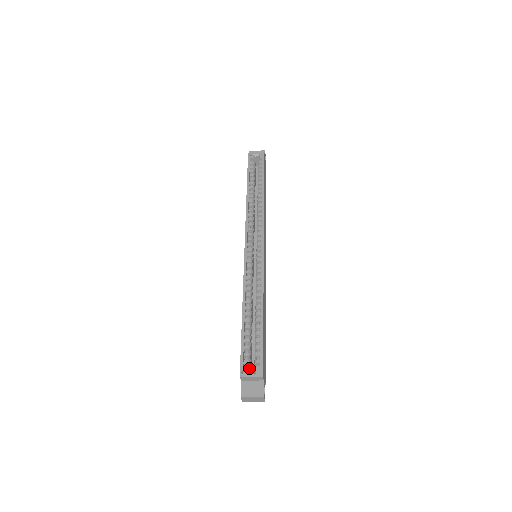
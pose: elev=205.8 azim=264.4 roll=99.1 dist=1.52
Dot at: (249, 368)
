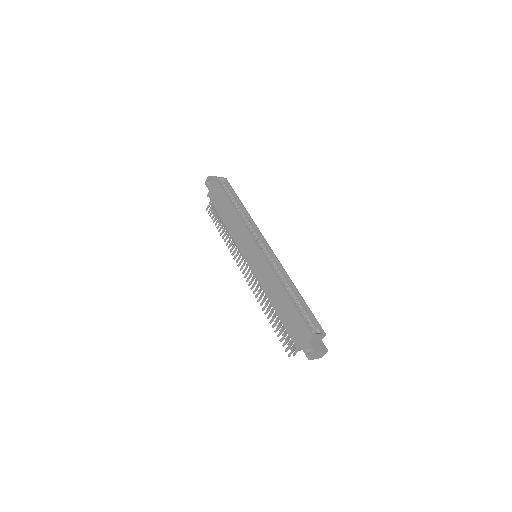
Dot at: (313, 330)
